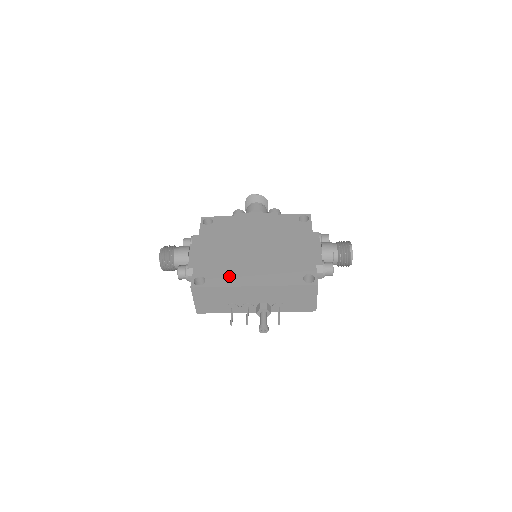
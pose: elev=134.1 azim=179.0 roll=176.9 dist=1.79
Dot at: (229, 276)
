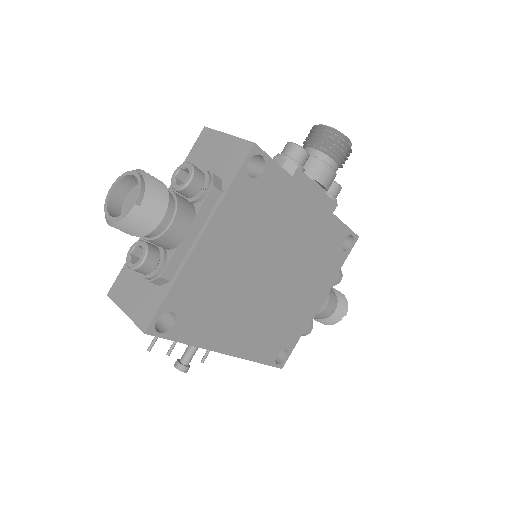
Dot at: (210, 326)
